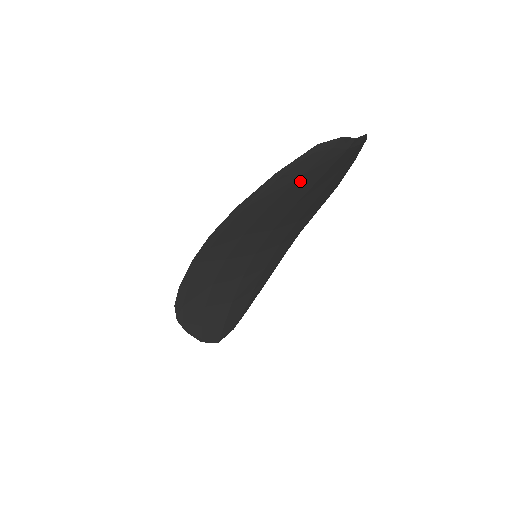
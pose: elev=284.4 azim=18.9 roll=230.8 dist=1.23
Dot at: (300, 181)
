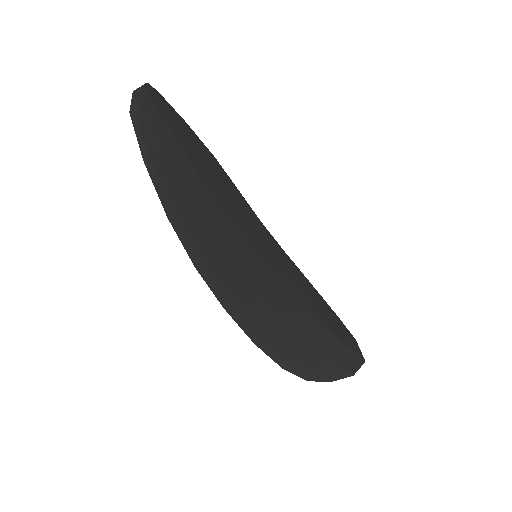
Dot at: (168, 153)
